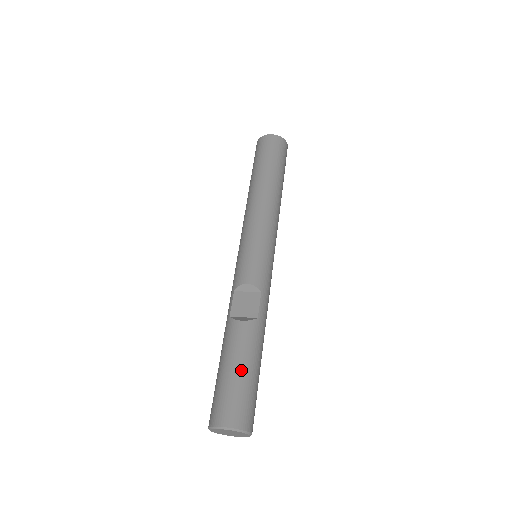
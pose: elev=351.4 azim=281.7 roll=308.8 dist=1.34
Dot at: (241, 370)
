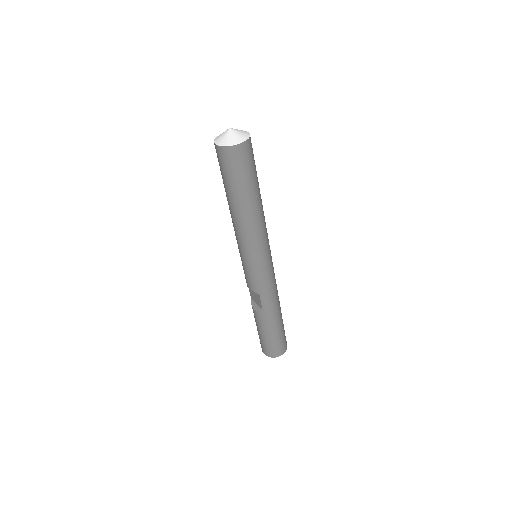
Dot at: (262, 334)
